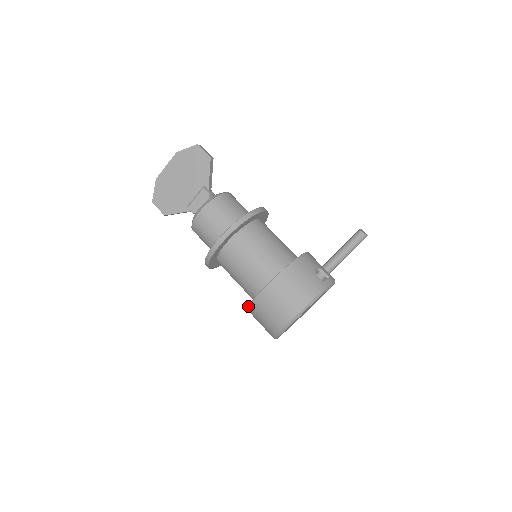
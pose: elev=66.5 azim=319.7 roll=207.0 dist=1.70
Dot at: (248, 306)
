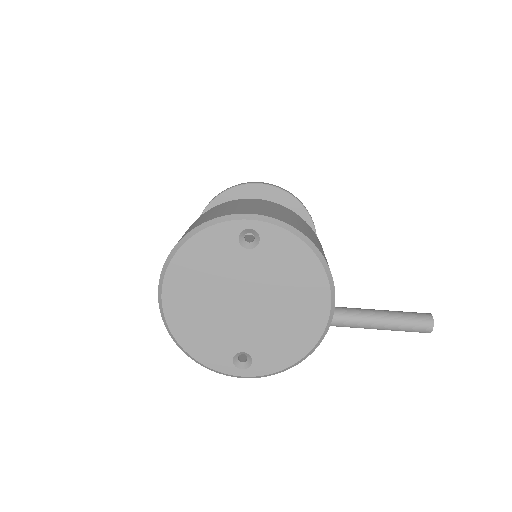
Dot at: occluded
